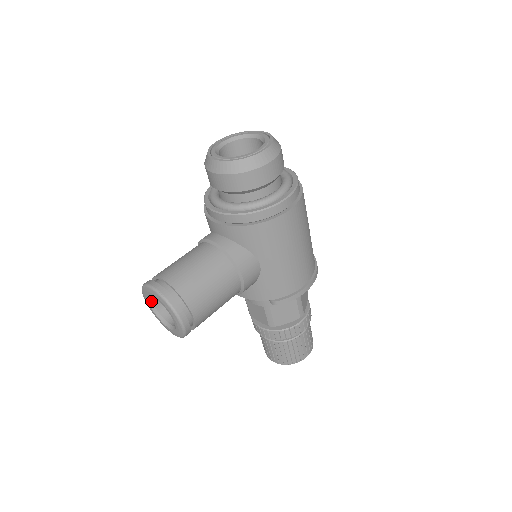
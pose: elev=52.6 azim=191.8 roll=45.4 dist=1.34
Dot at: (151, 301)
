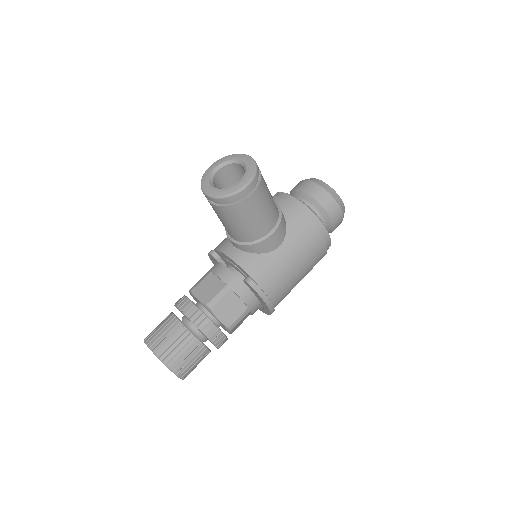
Dot at: (220, 167)
